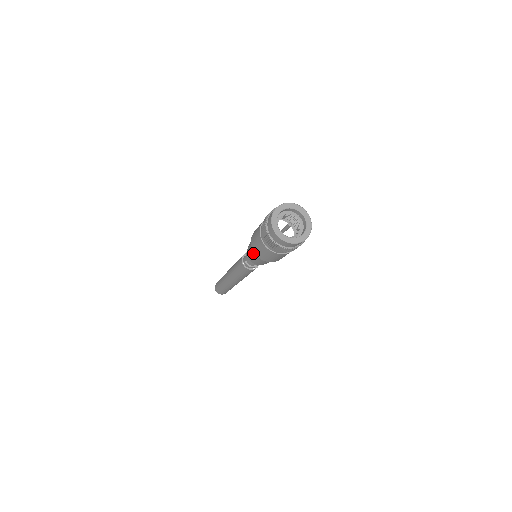
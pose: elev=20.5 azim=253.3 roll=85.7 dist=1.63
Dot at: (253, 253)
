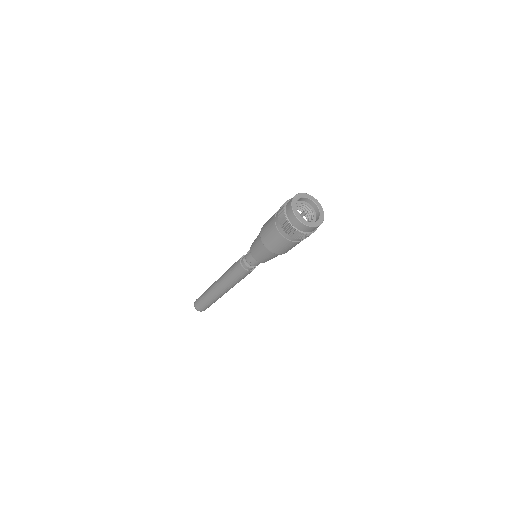
Dot at: (259, 240)
